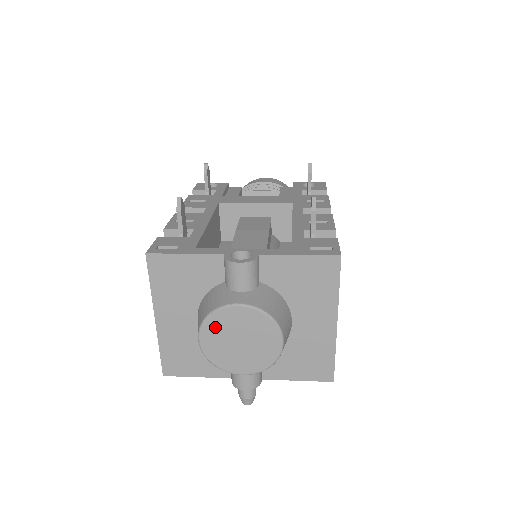
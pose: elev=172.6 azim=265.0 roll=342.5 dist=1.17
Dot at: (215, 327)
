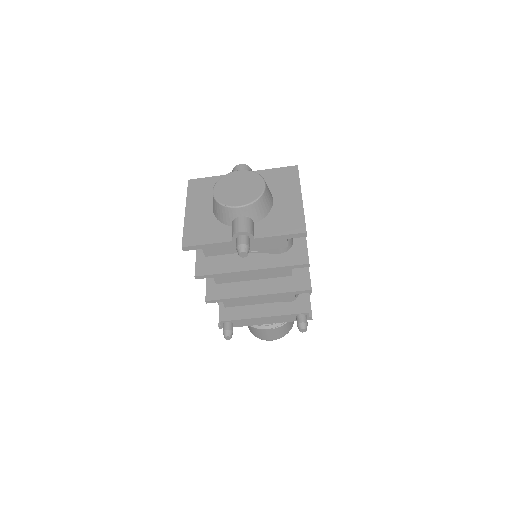
Dot at: (224, 183)
